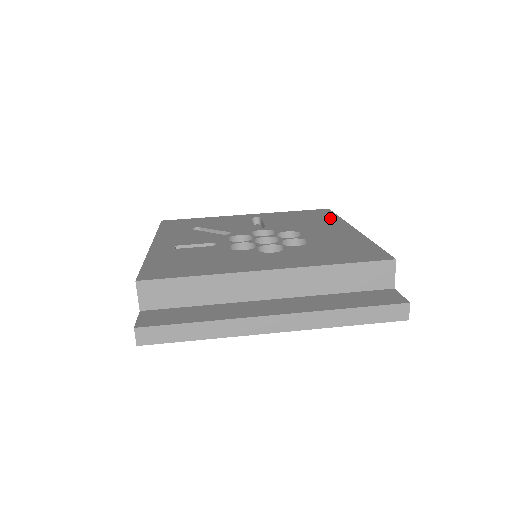
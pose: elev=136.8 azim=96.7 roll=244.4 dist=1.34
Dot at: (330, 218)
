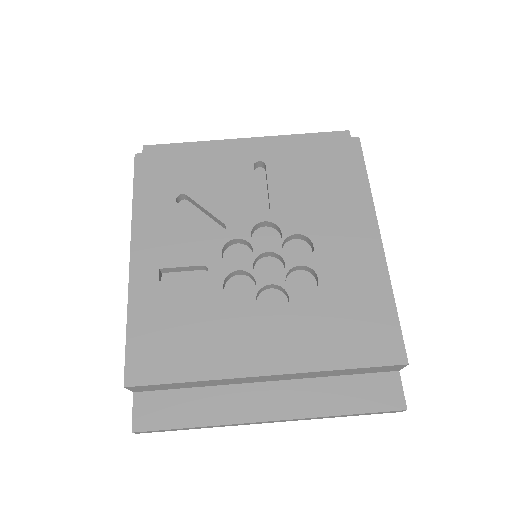
Dot at: (355, 186)
